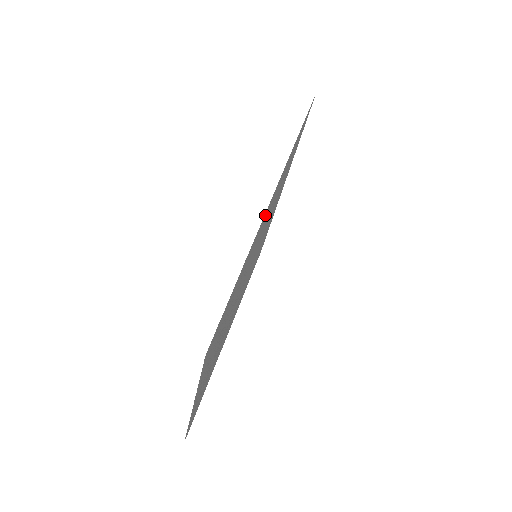
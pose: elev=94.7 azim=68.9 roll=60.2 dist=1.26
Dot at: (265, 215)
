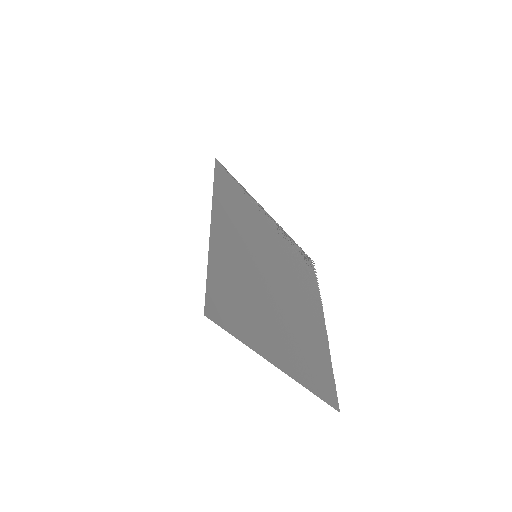
Dot at: (288, 368)
